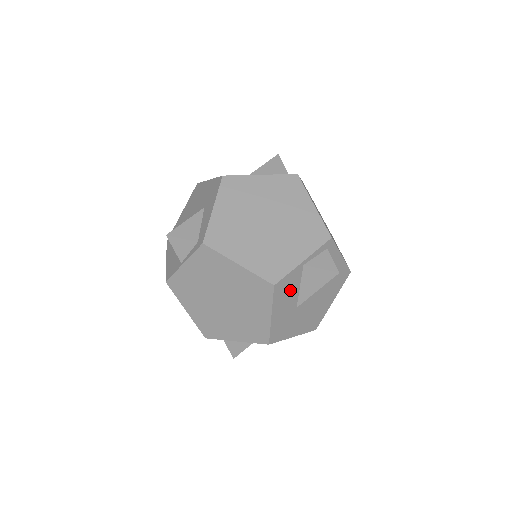
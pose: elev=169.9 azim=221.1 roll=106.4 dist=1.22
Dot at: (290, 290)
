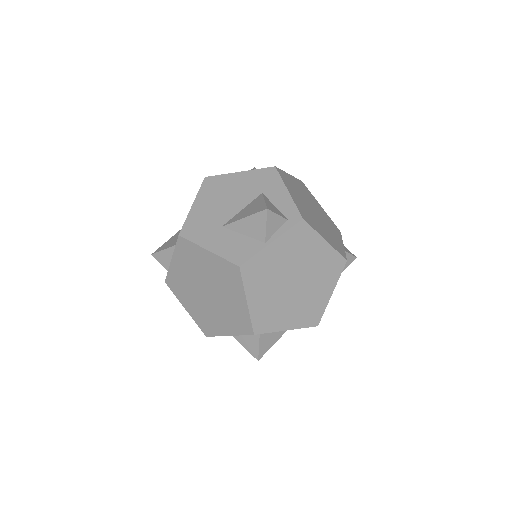
Dot at: occluded
